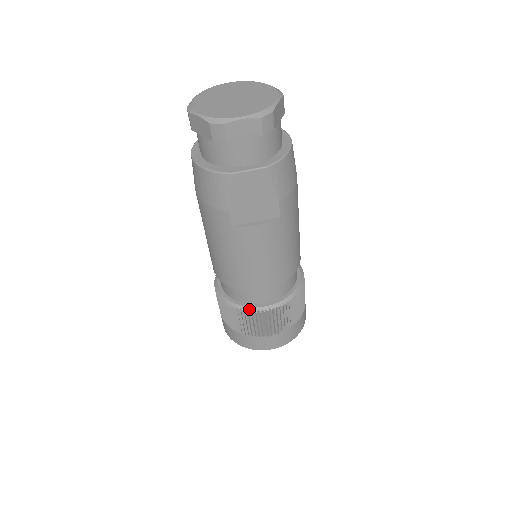
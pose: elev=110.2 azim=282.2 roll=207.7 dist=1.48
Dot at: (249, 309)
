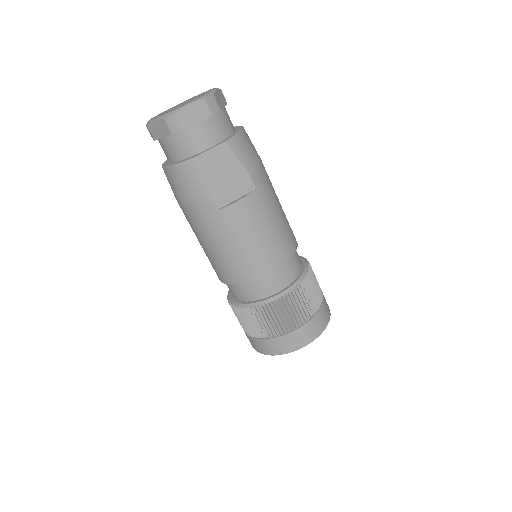
Dot at: (266, 302)
